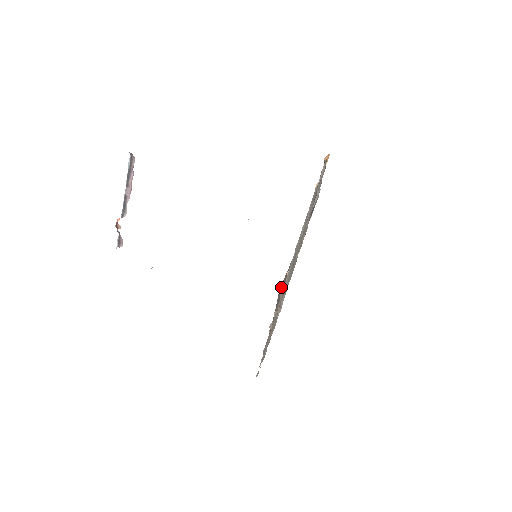
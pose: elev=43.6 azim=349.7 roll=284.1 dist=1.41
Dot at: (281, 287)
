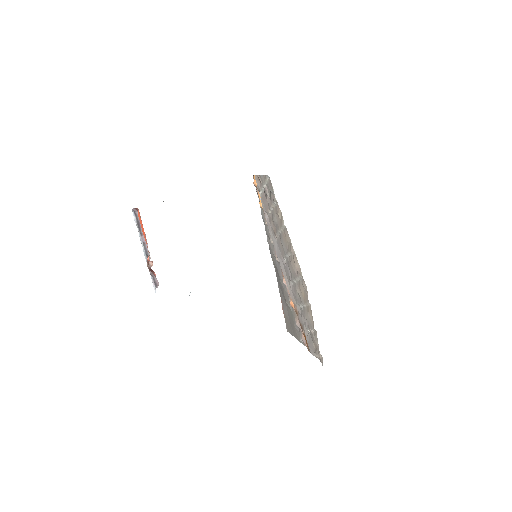
Dot at: (285, 320)
